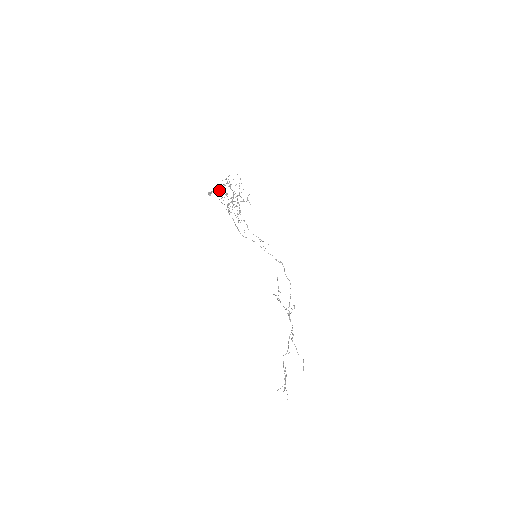
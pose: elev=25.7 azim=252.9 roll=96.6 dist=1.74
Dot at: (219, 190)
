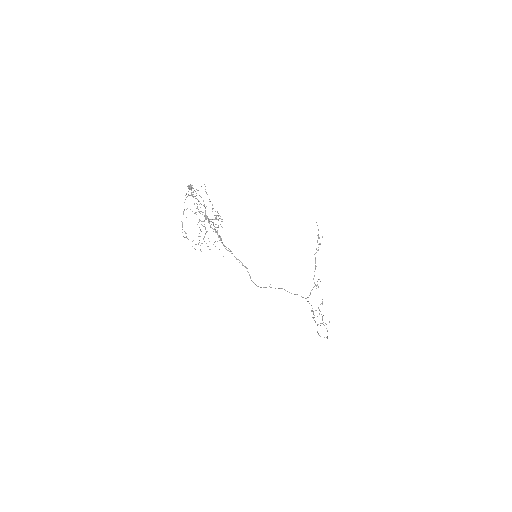
Dot at: occluded
